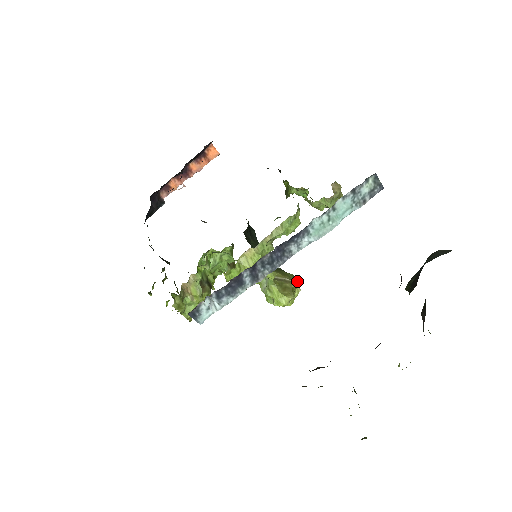
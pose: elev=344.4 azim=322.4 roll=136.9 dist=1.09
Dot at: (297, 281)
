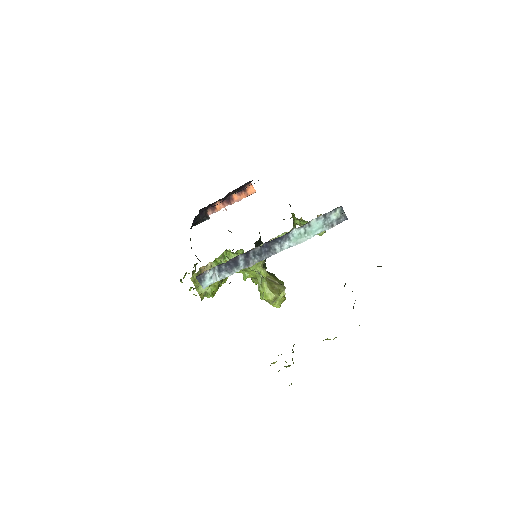
Dot at: (284, 286)
